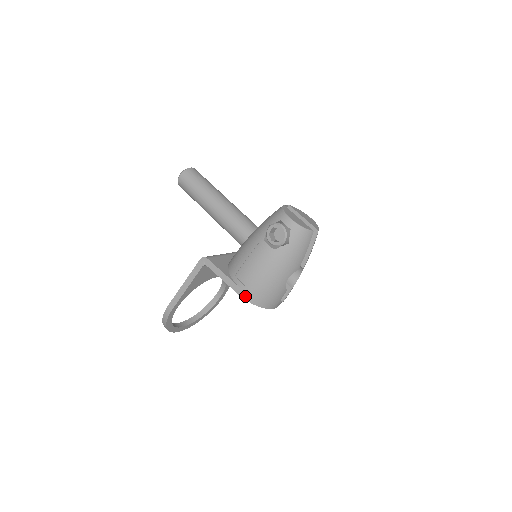
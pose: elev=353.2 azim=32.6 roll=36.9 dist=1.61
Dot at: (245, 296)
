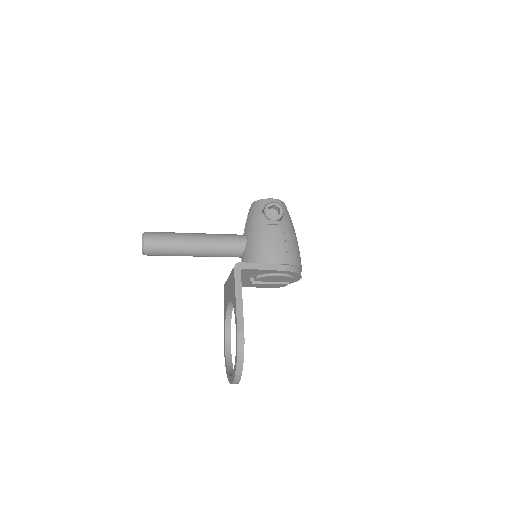
Dot at: (288, 268)
